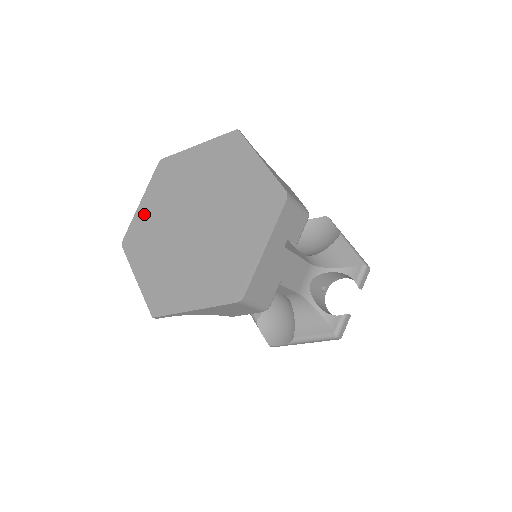
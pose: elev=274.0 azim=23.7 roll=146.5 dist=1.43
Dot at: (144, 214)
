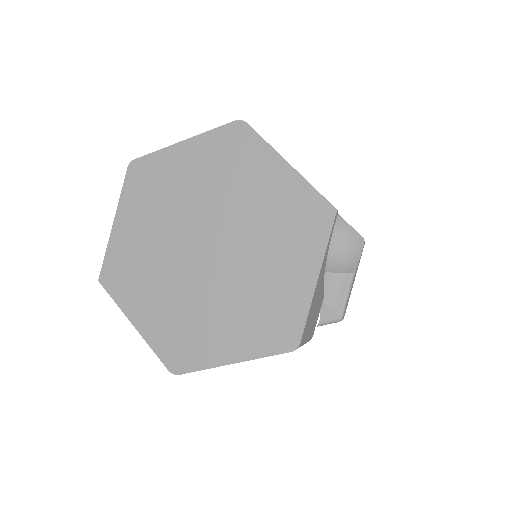
Dot at: (174, 162)
